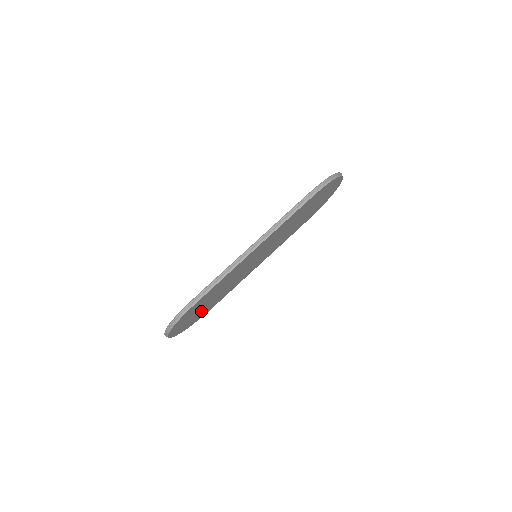
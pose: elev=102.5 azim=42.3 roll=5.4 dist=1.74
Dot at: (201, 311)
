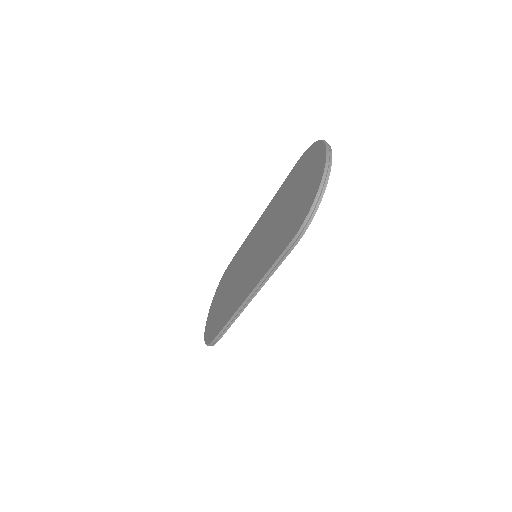
Dot at: occluded
